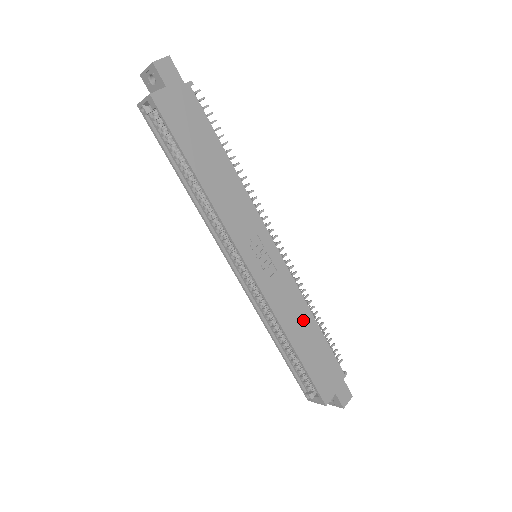
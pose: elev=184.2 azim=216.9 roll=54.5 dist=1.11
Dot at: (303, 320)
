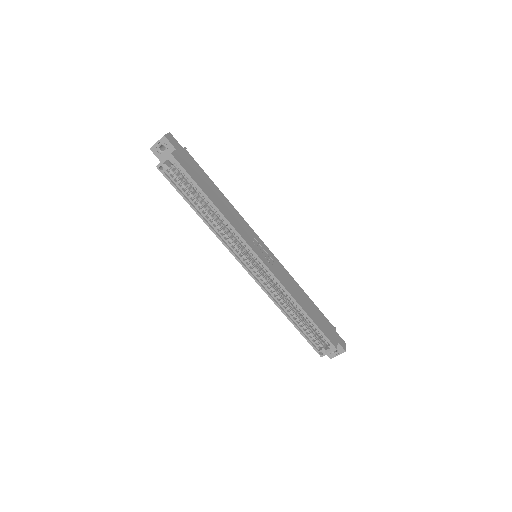
Dot at: (300, 293)
